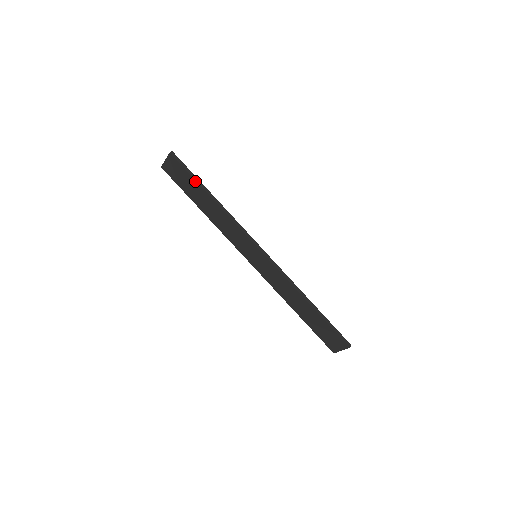
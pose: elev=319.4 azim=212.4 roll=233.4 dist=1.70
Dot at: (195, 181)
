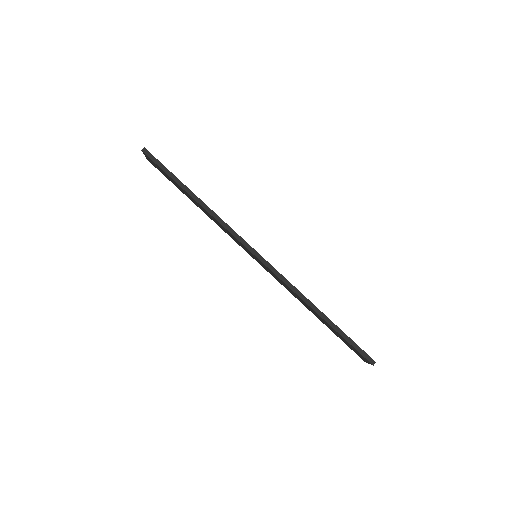
Dot at: (172, 179)
